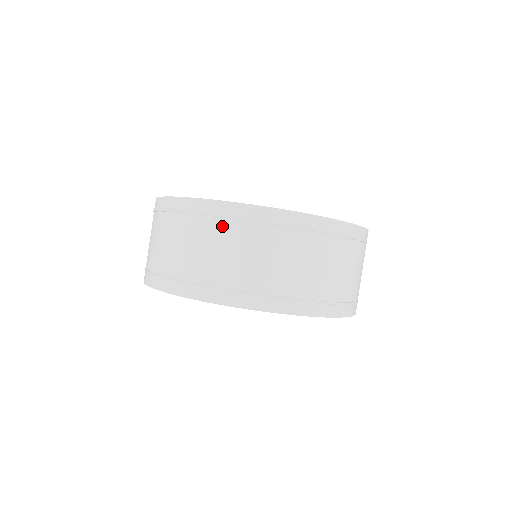
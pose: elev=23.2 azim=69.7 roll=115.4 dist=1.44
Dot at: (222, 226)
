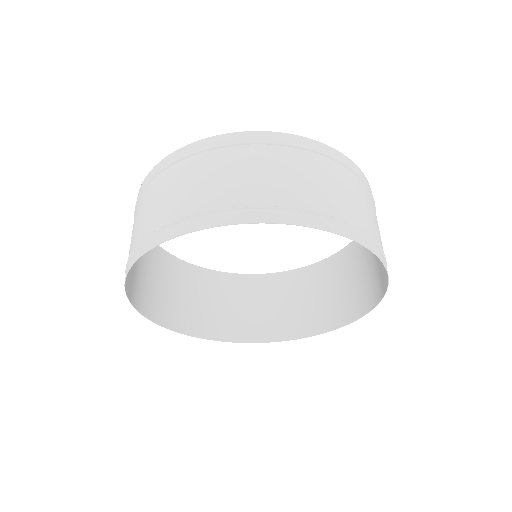
Dot at: (182, 166)
